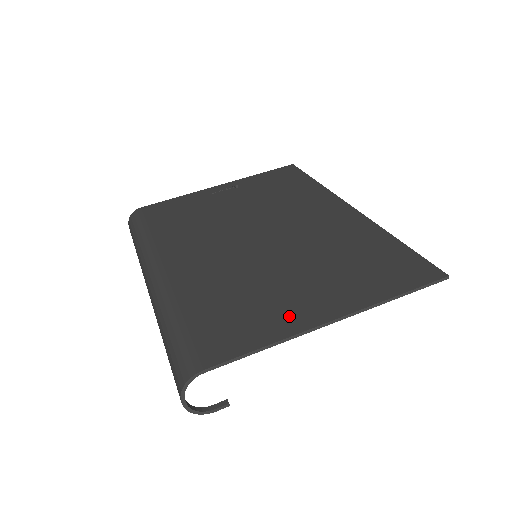
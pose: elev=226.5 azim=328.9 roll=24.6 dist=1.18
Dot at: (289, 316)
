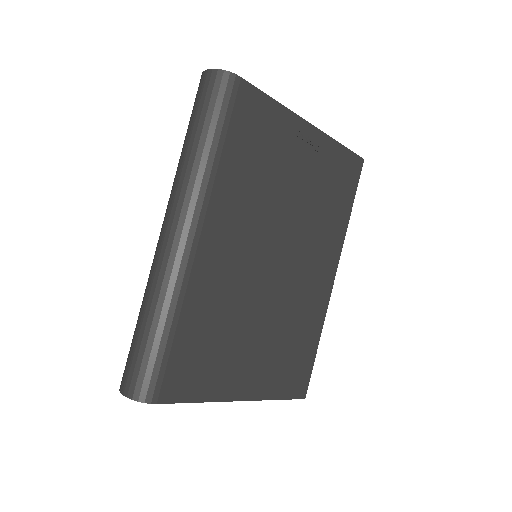
Dot at: (227, 381)
